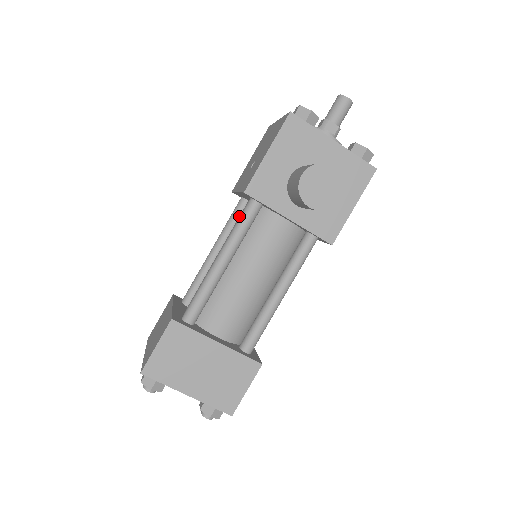
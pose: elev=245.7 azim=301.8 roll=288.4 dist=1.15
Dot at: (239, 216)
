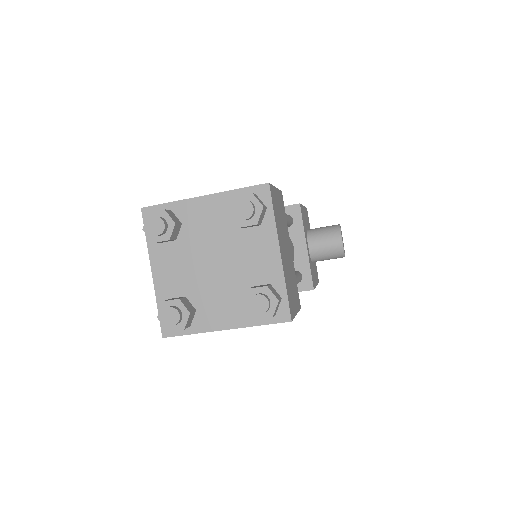
Dot at: occluded
